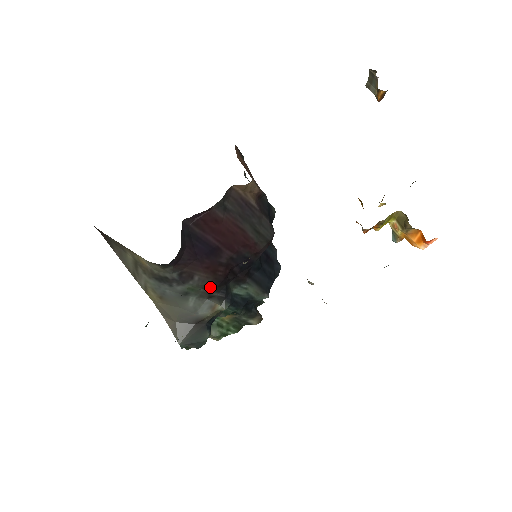
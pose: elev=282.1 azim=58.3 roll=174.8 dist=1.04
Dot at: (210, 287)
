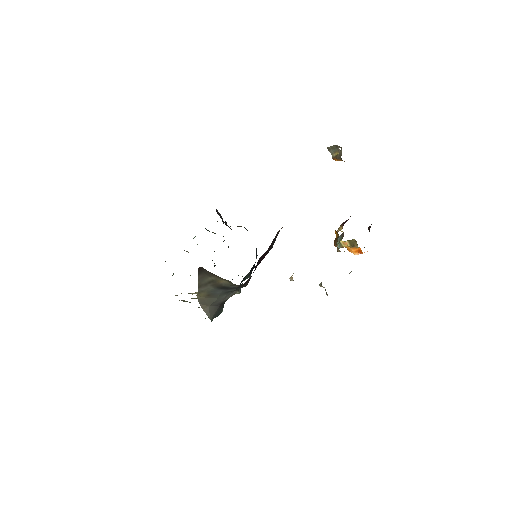
Dot at: occluded
